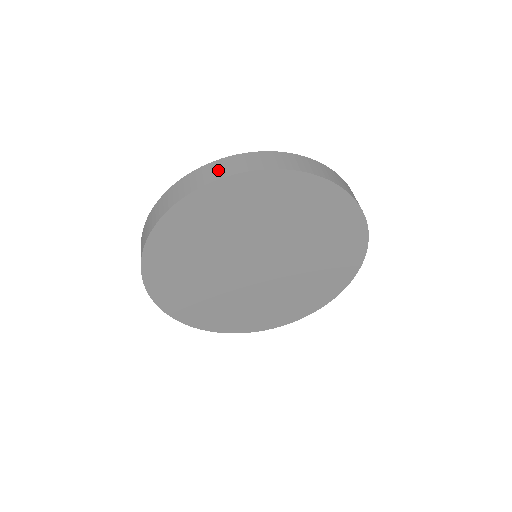
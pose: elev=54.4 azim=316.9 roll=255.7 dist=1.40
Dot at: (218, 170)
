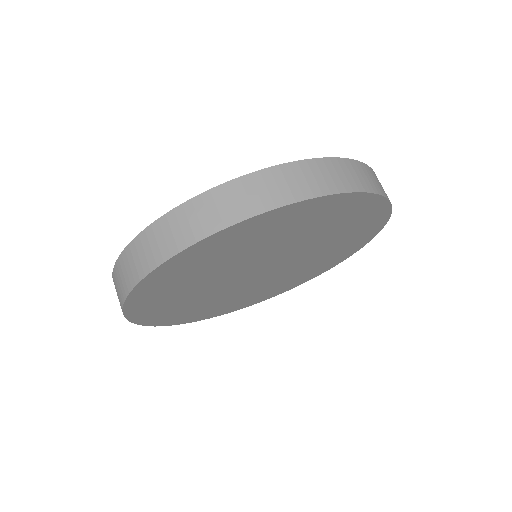
Dot at: (280, 187)
